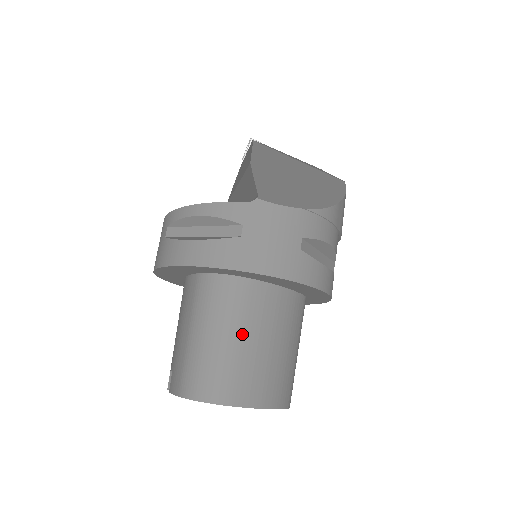
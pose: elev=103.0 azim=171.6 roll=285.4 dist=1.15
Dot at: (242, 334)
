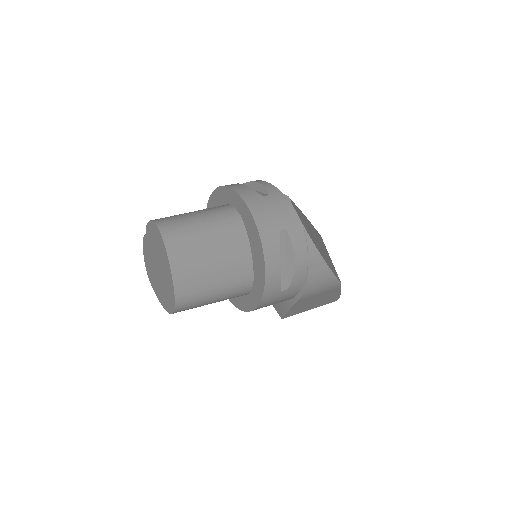
Dot at: (209, 229)
